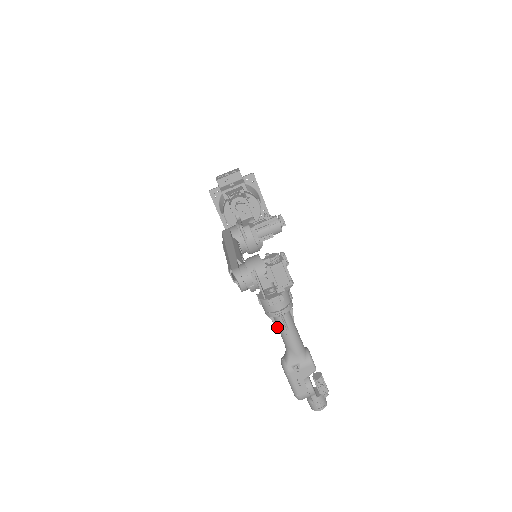
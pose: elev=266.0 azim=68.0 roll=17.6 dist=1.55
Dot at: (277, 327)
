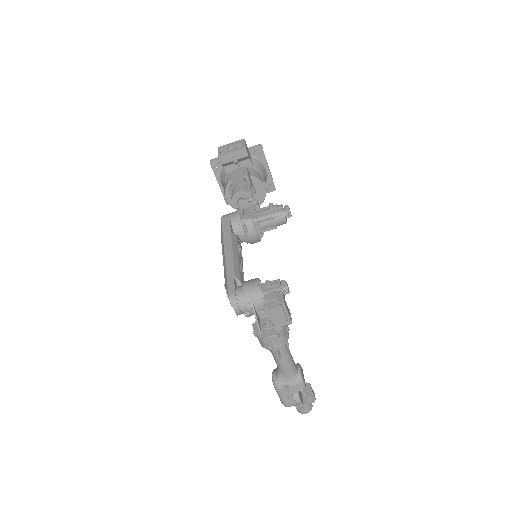
Dot at: (271, 352)
